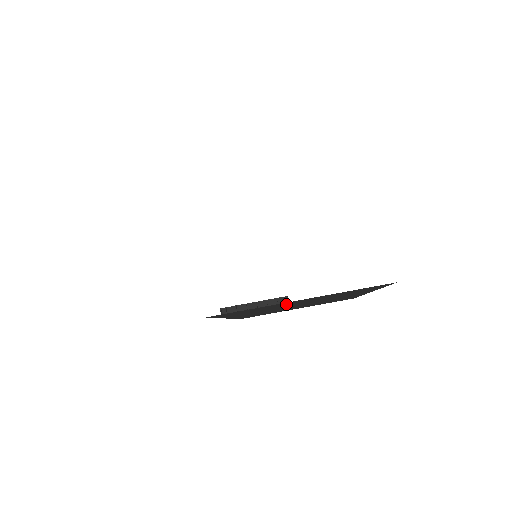
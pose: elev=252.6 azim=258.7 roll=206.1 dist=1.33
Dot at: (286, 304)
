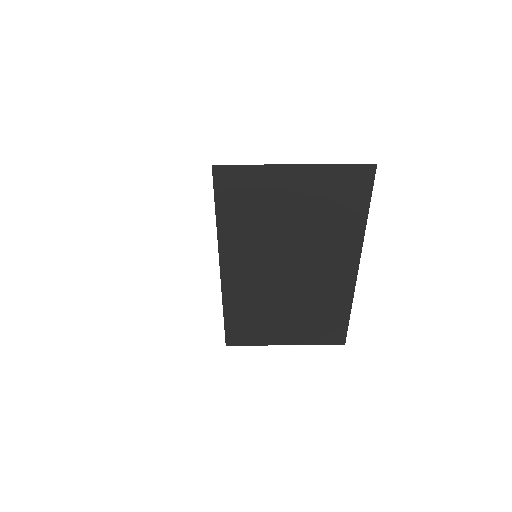
Dot at: (281, 199)
